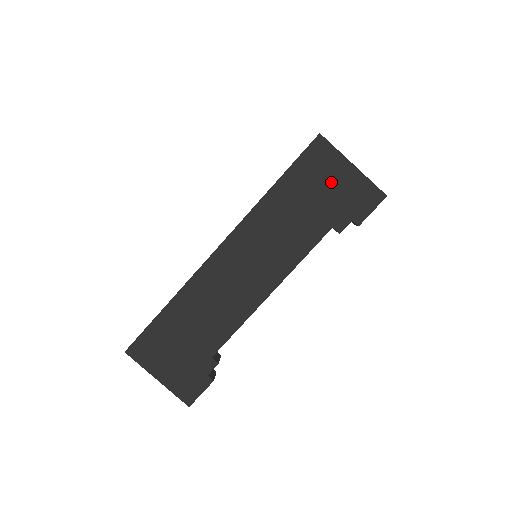
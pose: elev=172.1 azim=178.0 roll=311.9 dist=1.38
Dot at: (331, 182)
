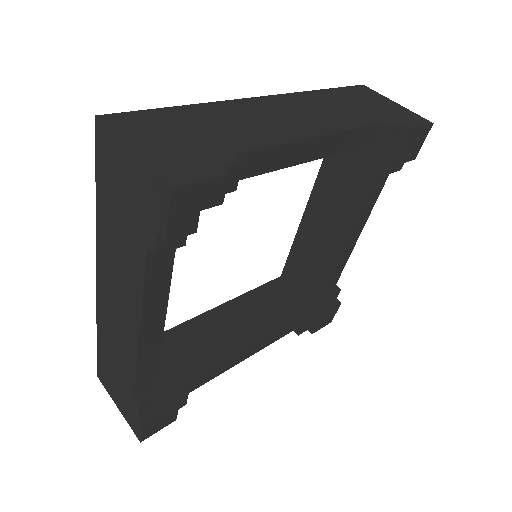
Dot at: (125, 182)
